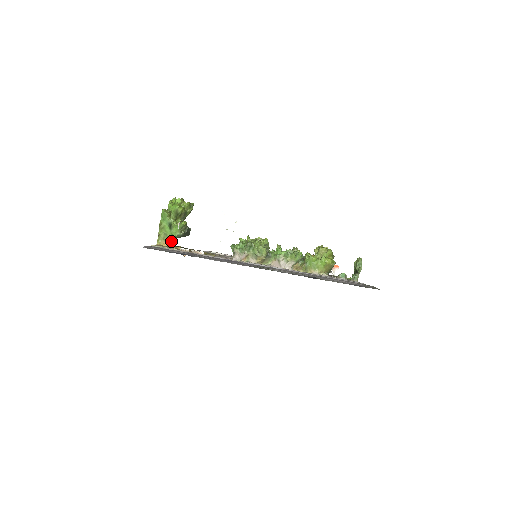
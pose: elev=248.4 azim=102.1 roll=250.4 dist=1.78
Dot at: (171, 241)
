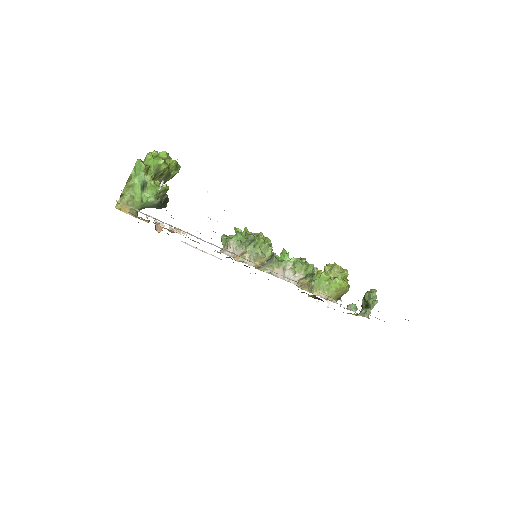
Dot at: occluded
